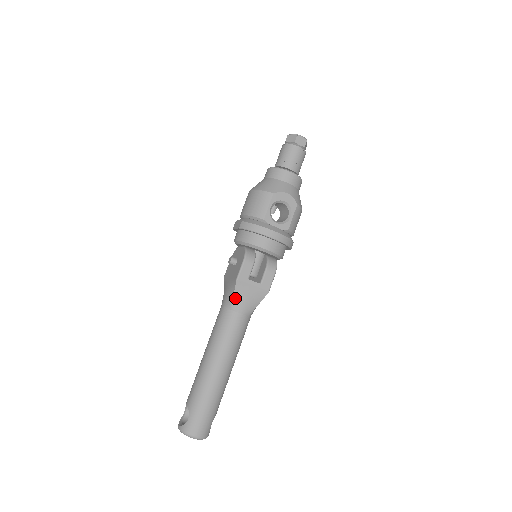
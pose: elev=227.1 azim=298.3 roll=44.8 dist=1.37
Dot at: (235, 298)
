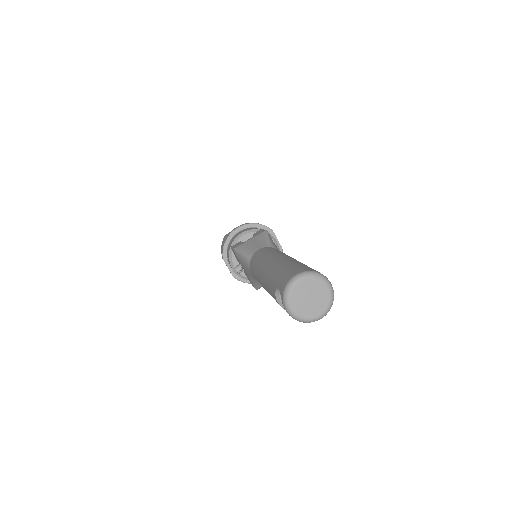
Dot at: (245, 253)
